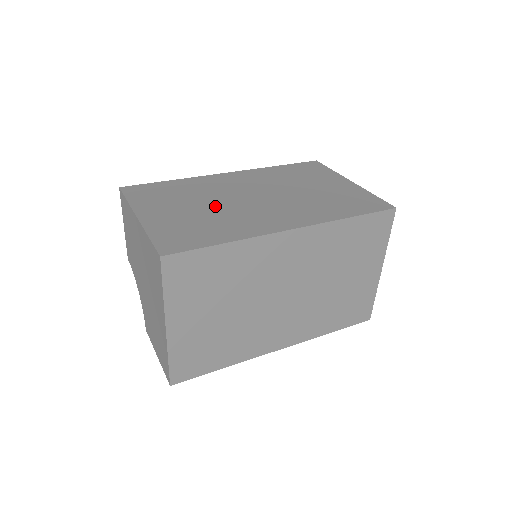
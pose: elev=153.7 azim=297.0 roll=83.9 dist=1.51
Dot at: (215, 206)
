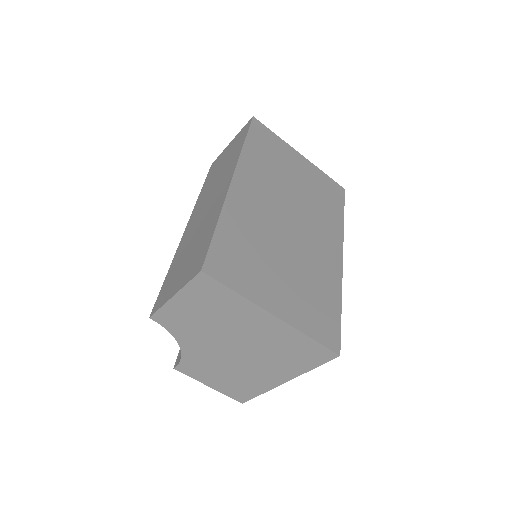
Dot at: (289, 255)
